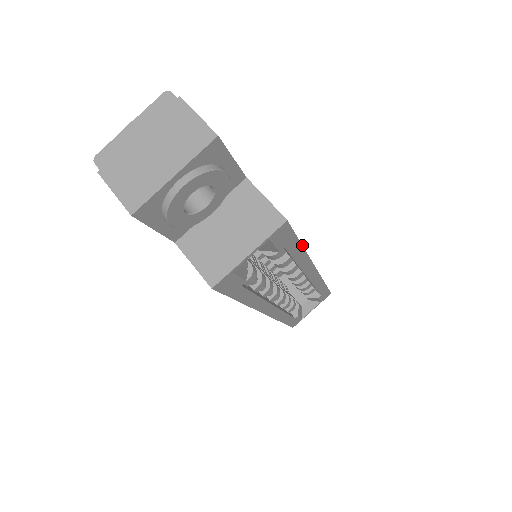
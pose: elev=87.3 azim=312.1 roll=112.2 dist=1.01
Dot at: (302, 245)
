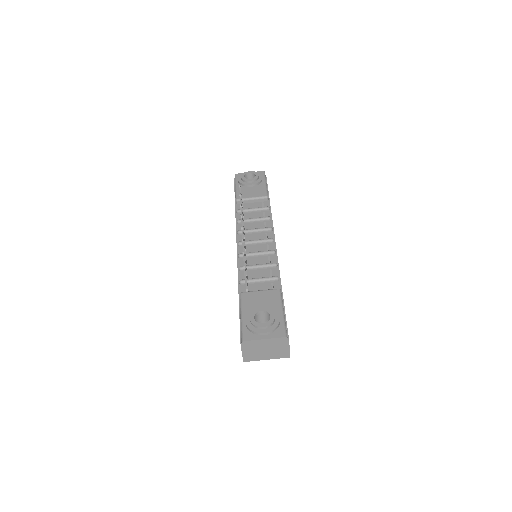
Dot at: occluded
